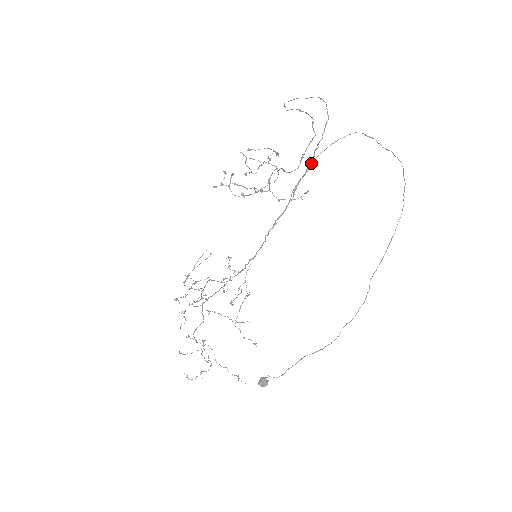
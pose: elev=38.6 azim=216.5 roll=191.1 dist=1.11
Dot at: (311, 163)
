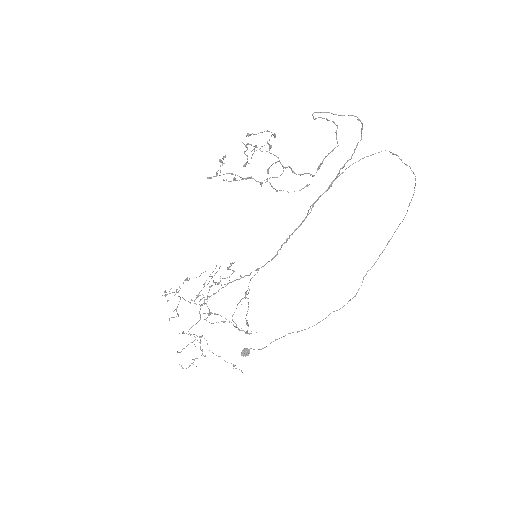
Dot at: occluded
